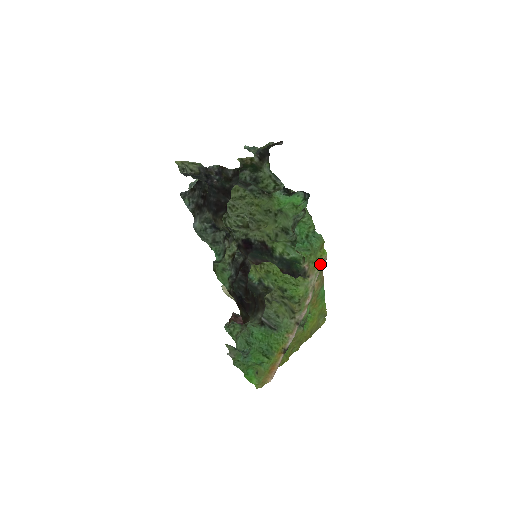
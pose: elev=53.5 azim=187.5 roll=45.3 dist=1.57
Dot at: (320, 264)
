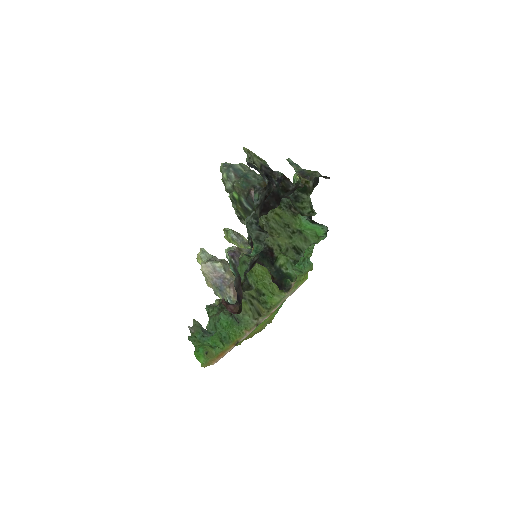
Dot at: (299, 285)
